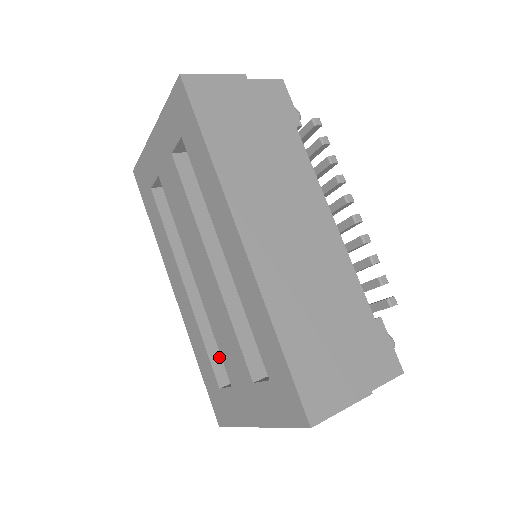
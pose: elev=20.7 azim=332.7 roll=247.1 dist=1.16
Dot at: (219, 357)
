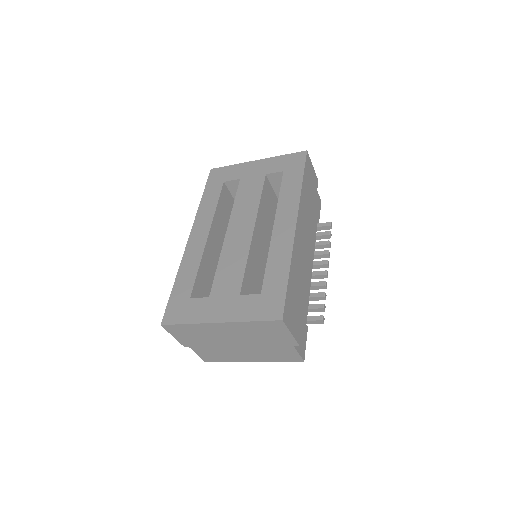
Dot at: (199, 285)
